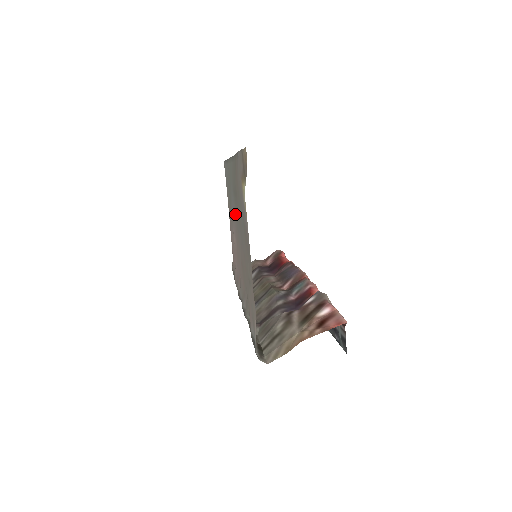
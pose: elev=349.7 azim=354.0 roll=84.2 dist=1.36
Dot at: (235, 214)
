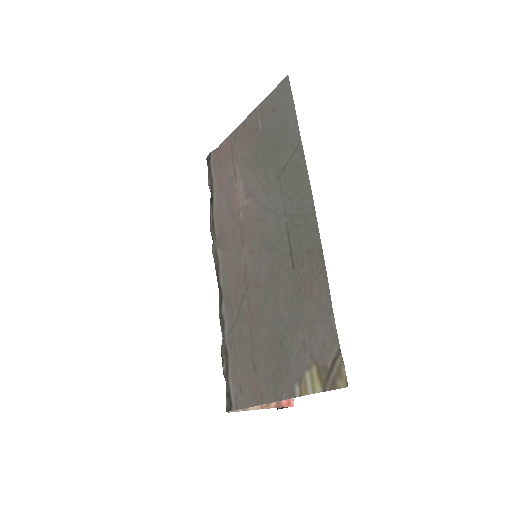
Dot at: (269, 229)
